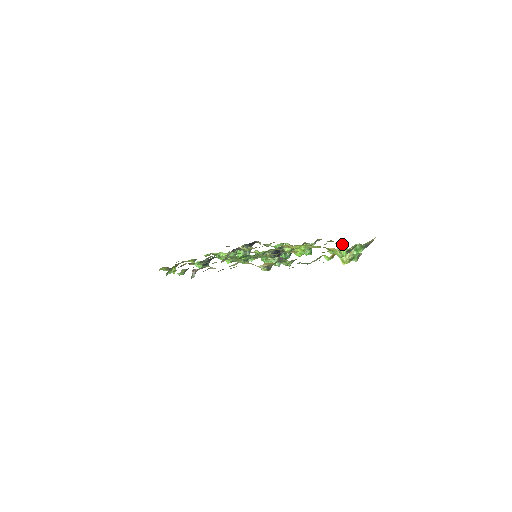
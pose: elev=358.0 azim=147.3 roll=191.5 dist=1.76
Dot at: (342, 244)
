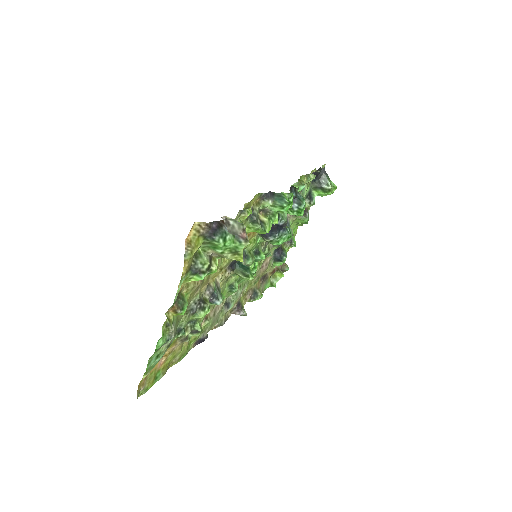
Dot at: (238, 217)
